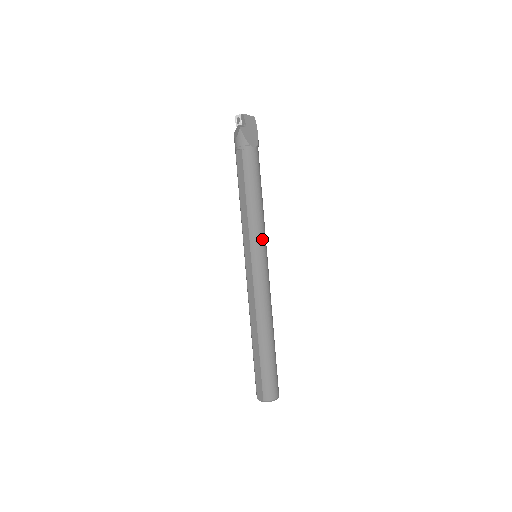
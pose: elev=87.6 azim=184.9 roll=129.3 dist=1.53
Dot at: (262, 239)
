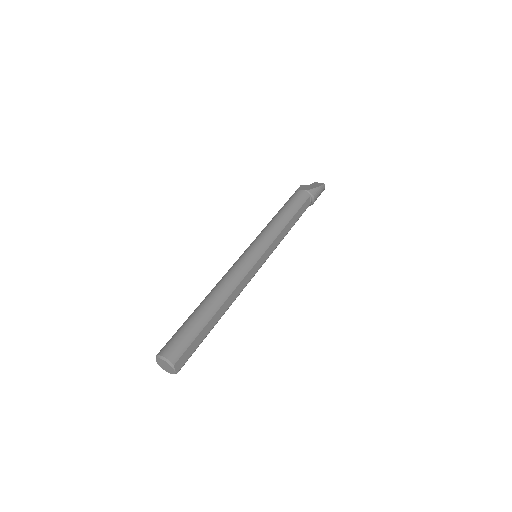
Dot at: (262, 238)
